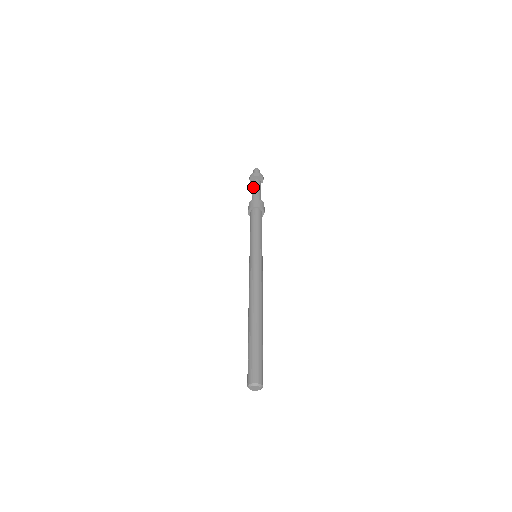
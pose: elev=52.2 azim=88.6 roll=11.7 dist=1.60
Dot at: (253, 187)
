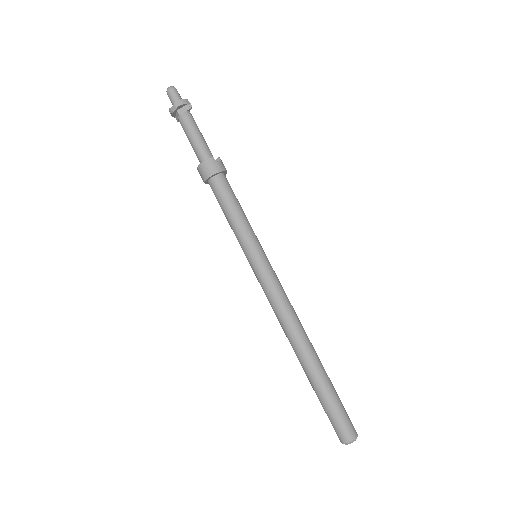
Dot at: occluded
